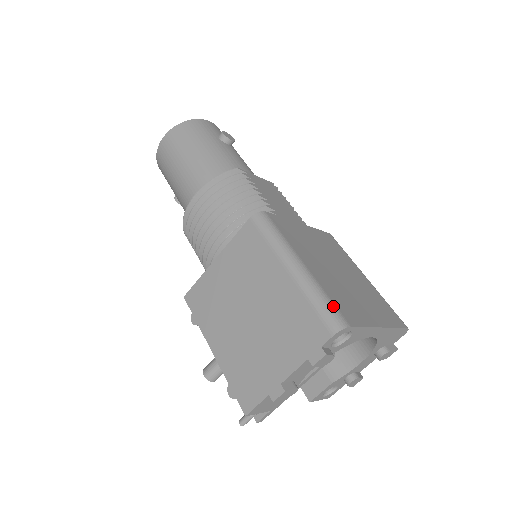
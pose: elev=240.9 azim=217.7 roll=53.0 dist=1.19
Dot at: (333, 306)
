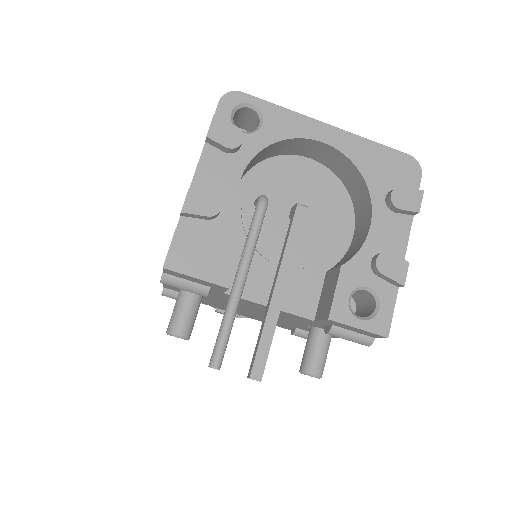
Dot at: occluded
